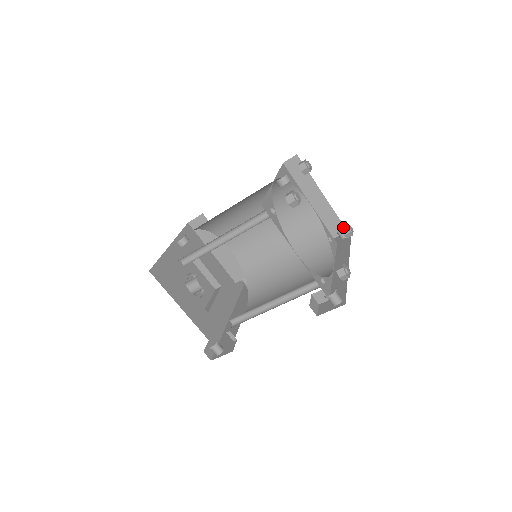
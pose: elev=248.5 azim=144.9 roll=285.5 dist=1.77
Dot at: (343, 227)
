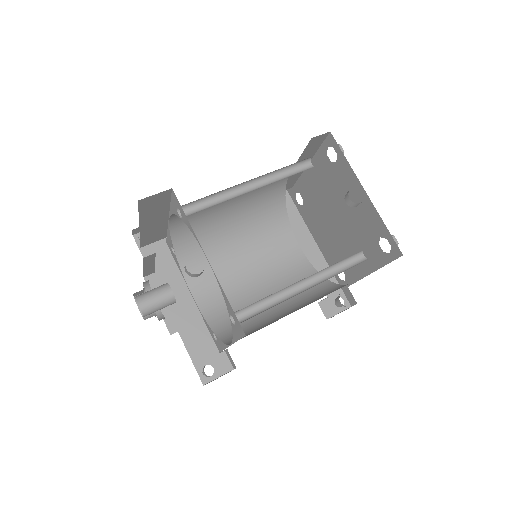
Dot at: occluded
